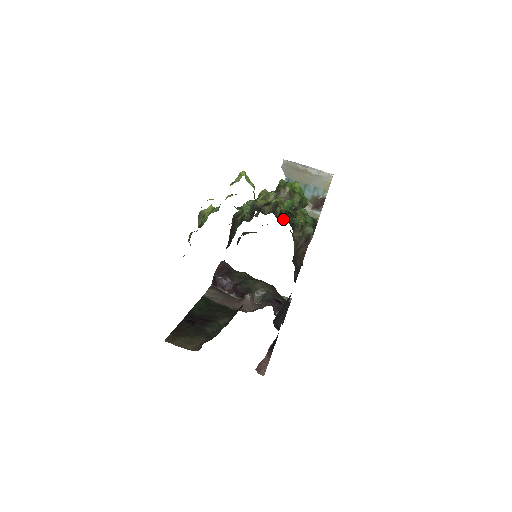
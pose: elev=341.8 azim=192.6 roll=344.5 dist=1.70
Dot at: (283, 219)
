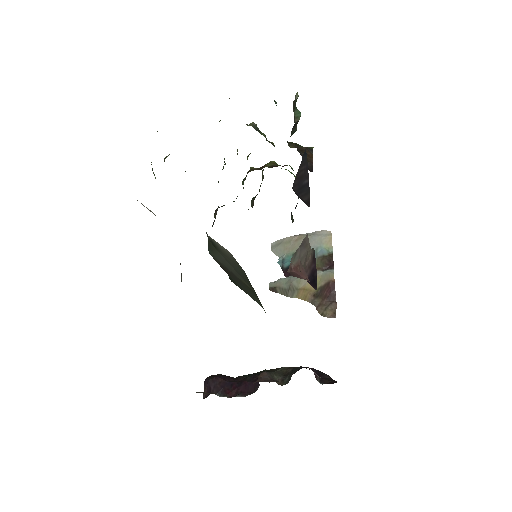
Dot at: occluded
